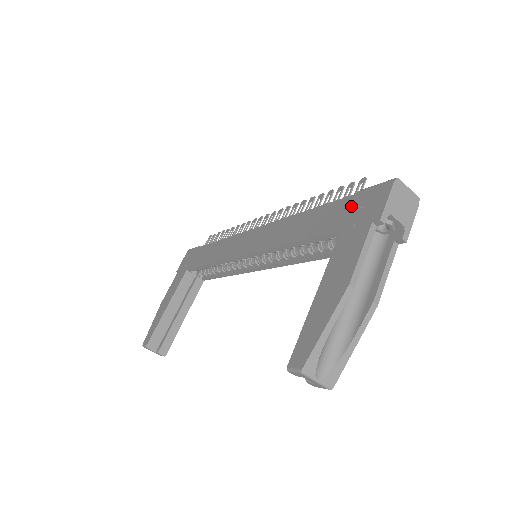
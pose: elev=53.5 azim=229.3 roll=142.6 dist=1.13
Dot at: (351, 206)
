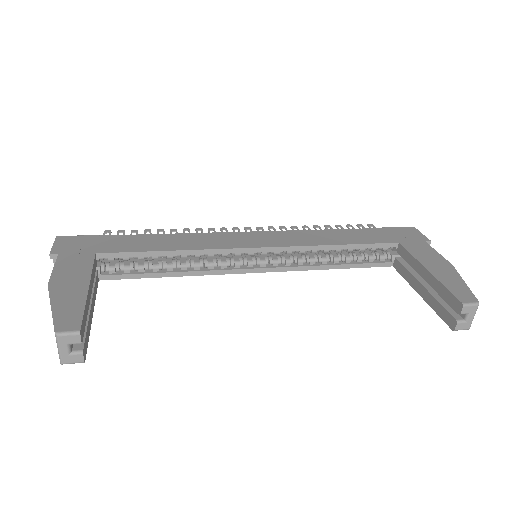
Dot at: (390, 232)
